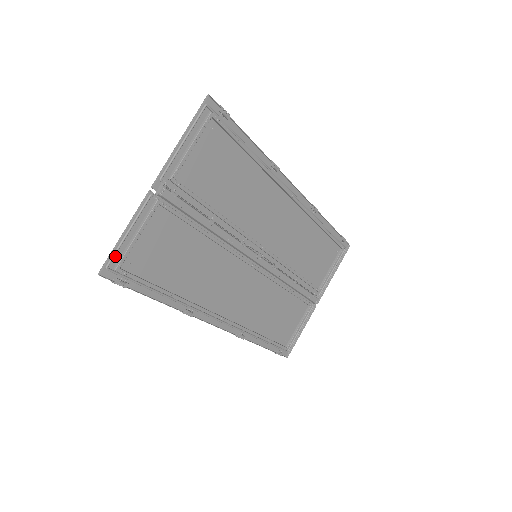
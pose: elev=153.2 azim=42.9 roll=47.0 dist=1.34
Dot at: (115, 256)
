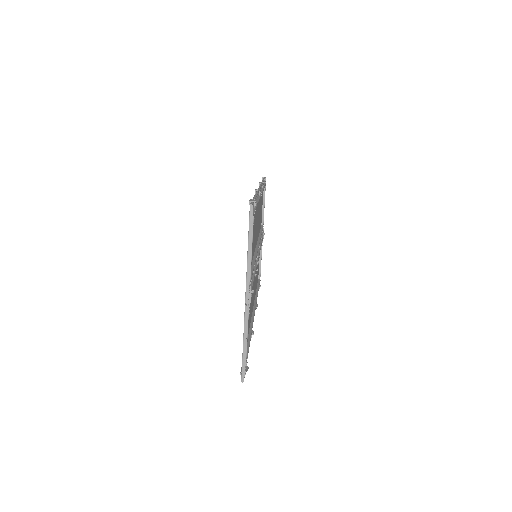
Dot at: (242, 362)
